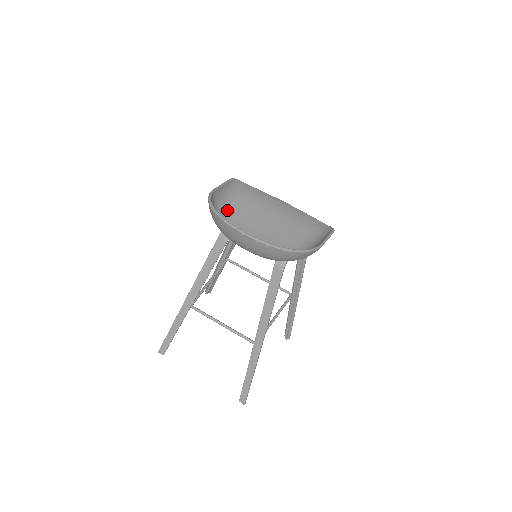
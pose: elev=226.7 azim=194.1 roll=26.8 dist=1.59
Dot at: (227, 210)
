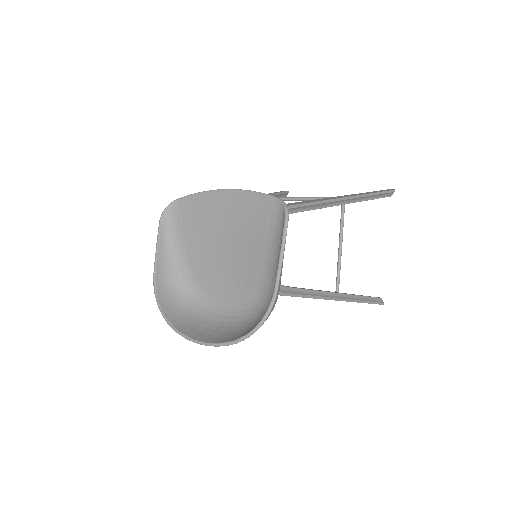
Dot at: (185, 267)
